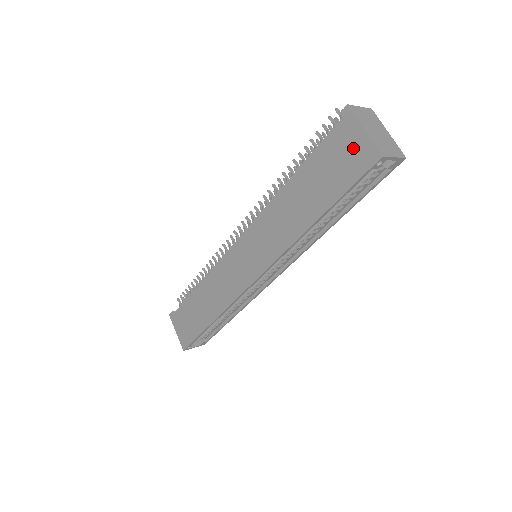
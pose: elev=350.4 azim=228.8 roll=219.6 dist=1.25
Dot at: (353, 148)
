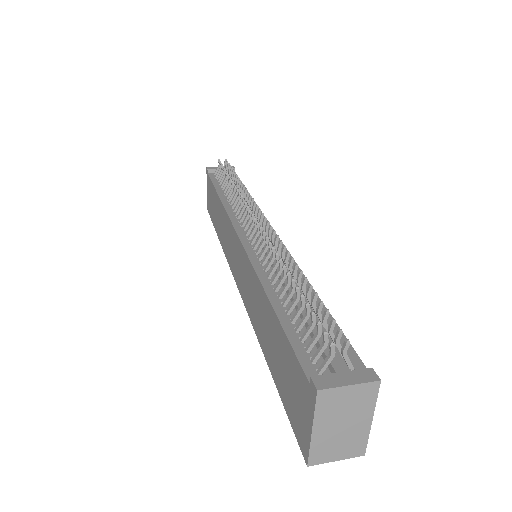
Dot at: (300, 412)
